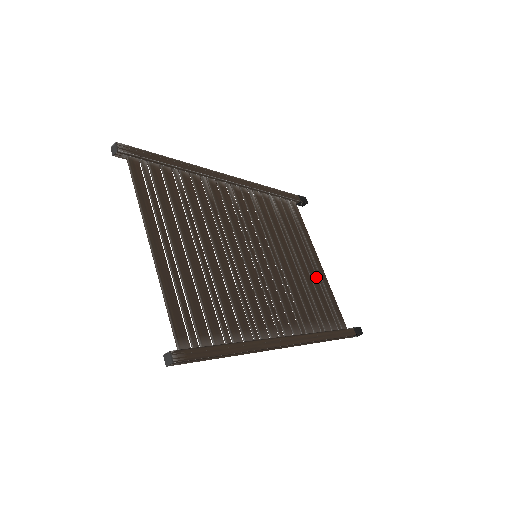
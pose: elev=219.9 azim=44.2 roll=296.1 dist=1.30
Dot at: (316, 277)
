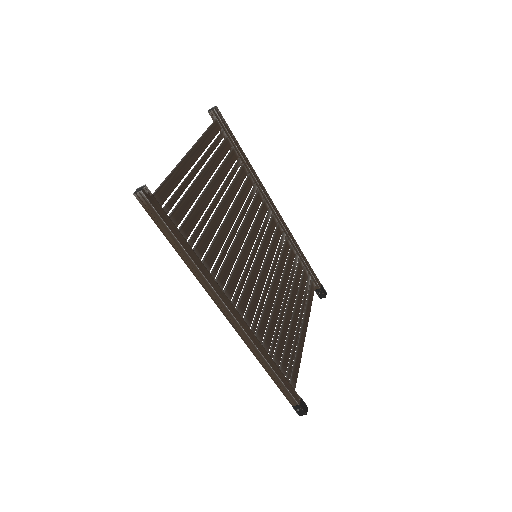
Dot at: (295, 332)
